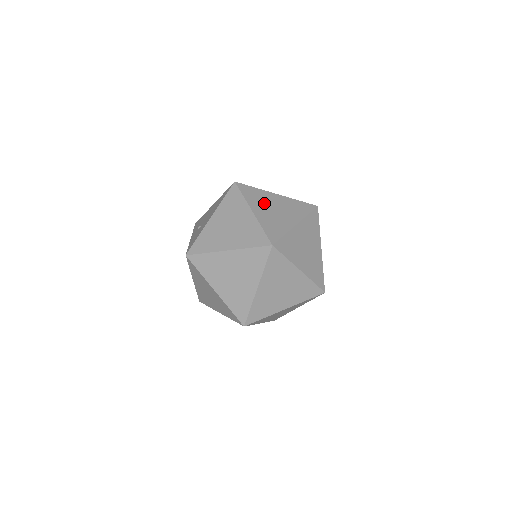
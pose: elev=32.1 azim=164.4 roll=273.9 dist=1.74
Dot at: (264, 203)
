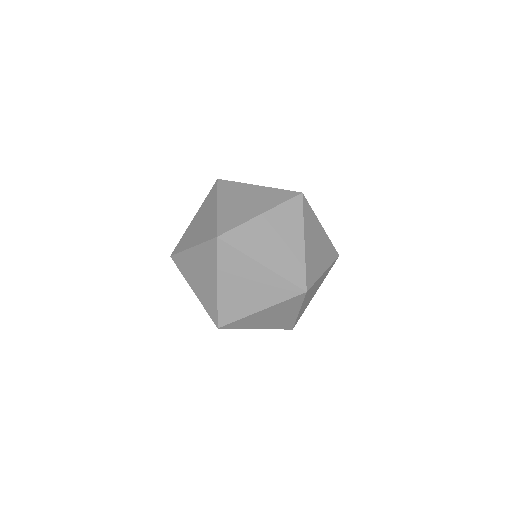
Dot at: (192, 233)
